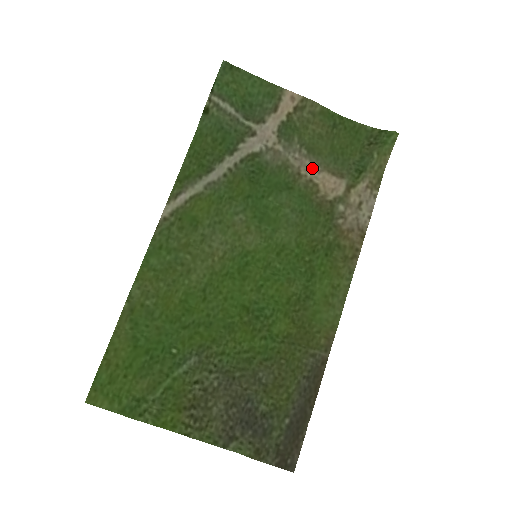
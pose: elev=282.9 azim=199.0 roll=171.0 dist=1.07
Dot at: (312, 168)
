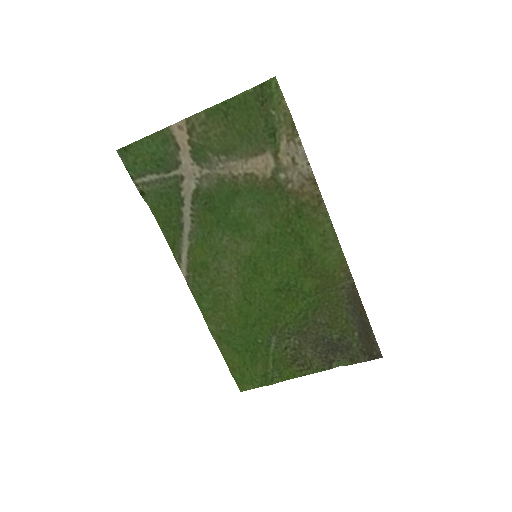
Dot at: (239, 165)
